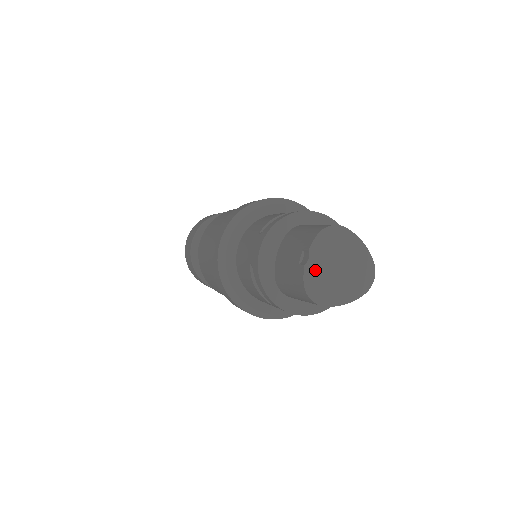
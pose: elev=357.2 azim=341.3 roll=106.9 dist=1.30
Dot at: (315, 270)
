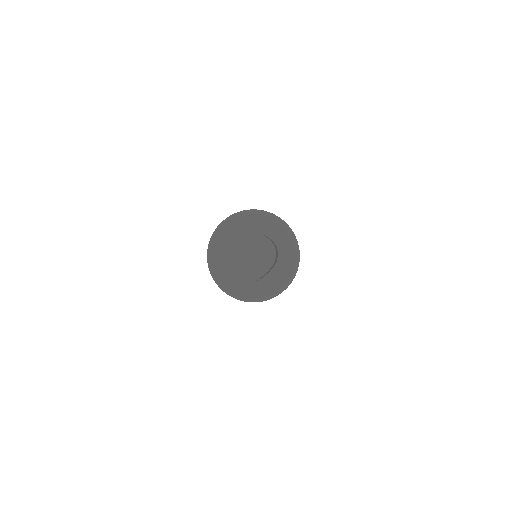
Dot at: (229, 265)
